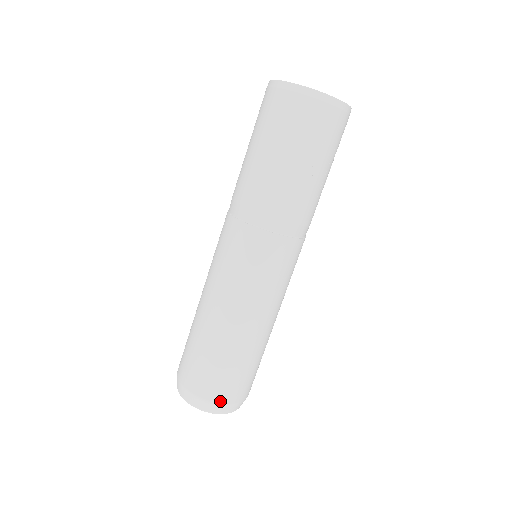
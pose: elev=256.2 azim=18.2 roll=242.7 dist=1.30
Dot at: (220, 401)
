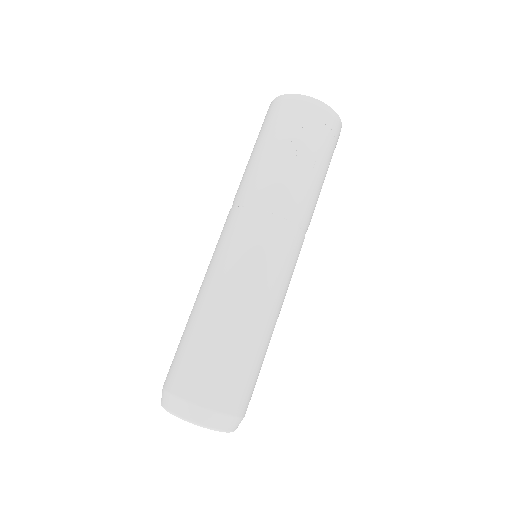
Dot at: (195, 400)
